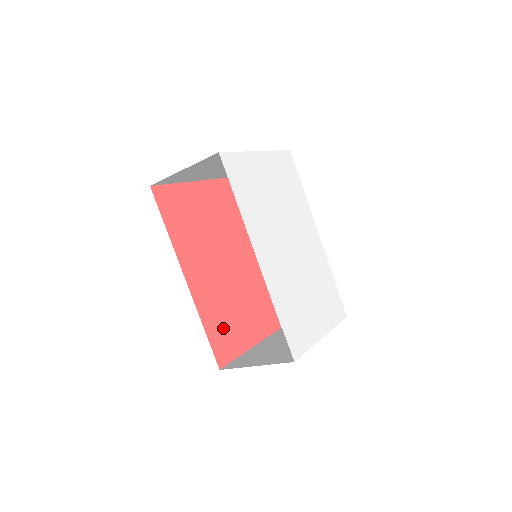
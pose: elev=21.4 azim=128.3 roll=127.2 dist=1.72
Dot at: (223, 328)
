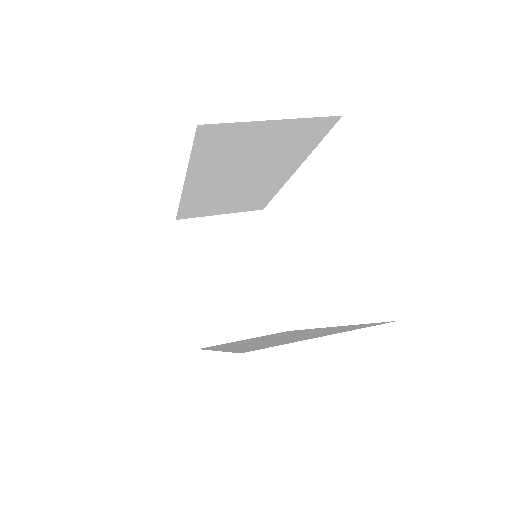
Dot at: occluded
